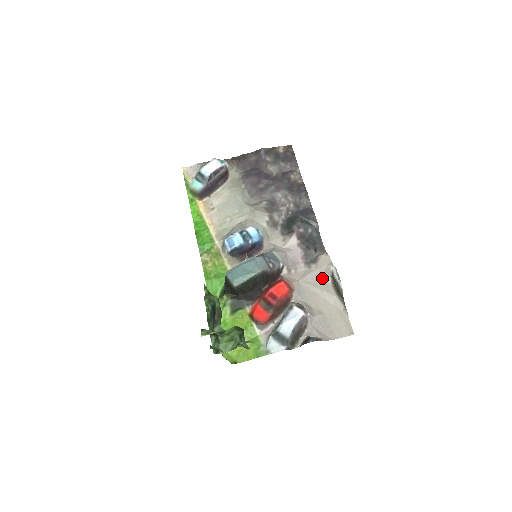
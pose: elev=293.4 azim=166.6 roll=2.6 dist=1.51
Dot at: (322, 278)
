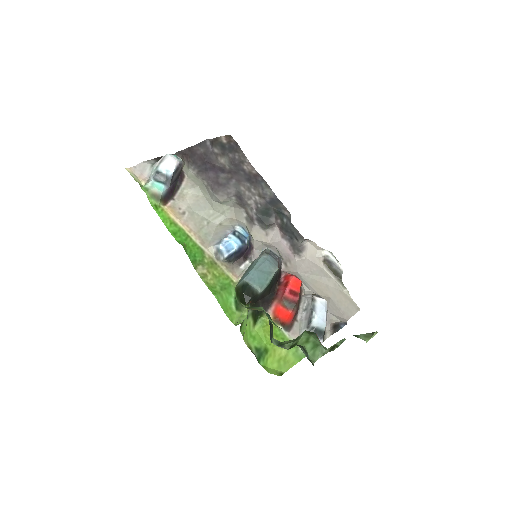
Dot at: (315, 265)
